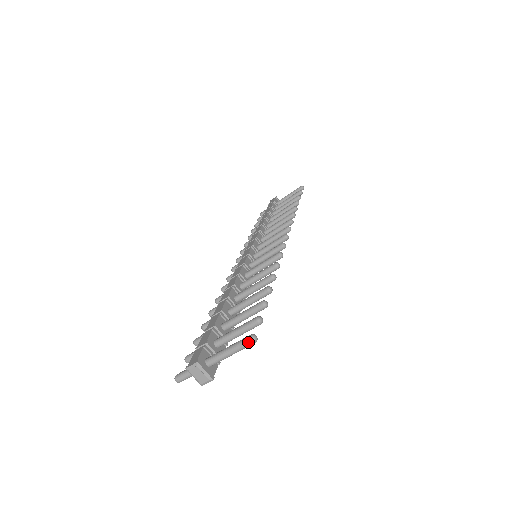
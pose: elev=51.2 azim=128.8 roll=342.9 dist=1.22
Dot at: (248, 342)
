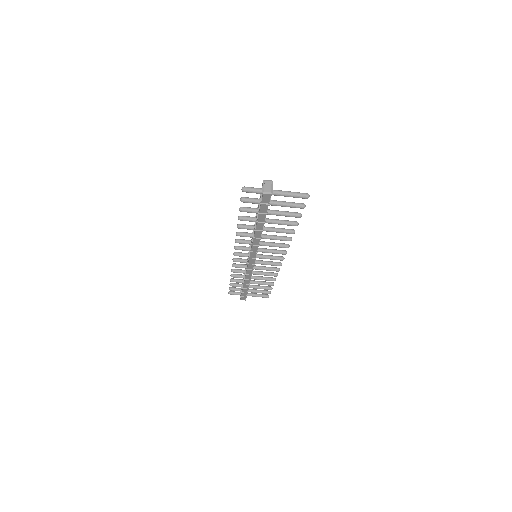
Dot at: (305, 194)
